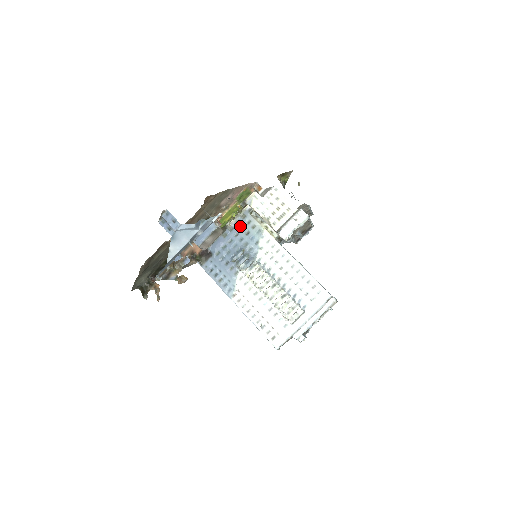
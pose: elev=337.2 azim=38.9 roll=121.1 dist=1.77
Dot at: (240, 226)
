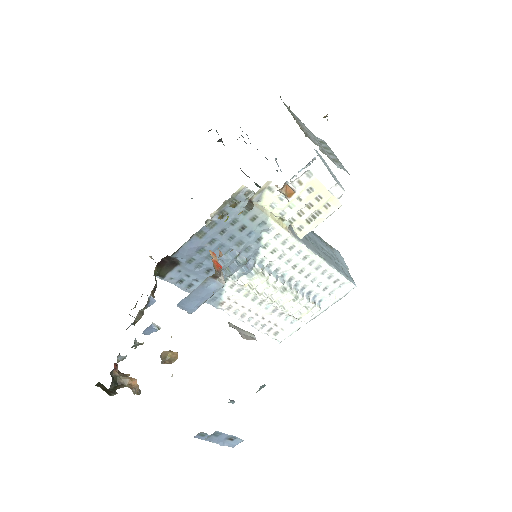
Dot at: (229, 220)
